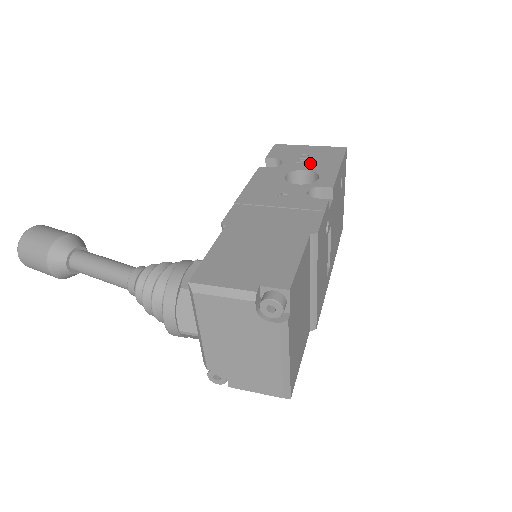
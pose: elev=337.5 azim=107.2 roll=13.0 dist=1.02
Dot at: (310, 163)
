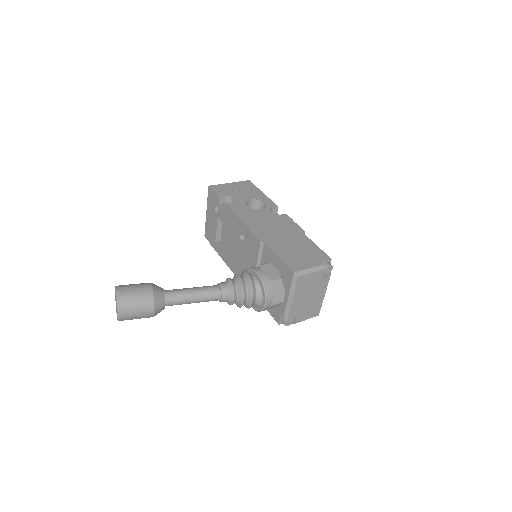
Dot at: (247, 195)
